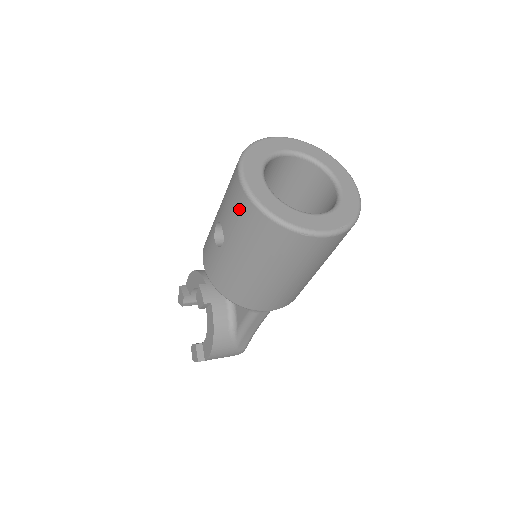
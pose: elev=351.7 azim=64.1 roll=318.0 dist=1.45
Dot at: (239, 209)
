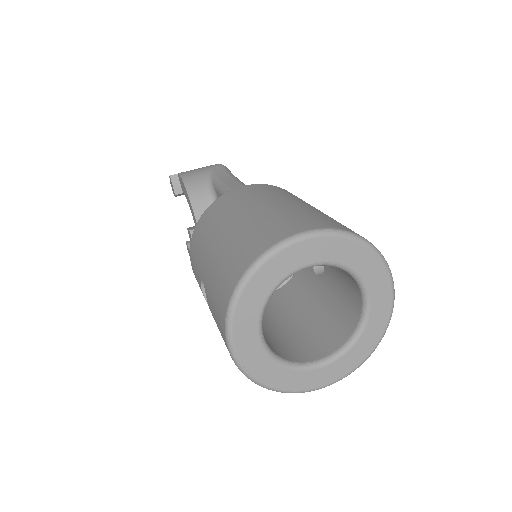
Dot at: occluded
